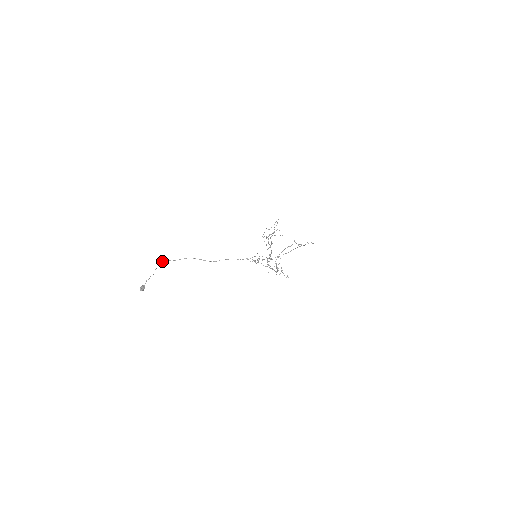
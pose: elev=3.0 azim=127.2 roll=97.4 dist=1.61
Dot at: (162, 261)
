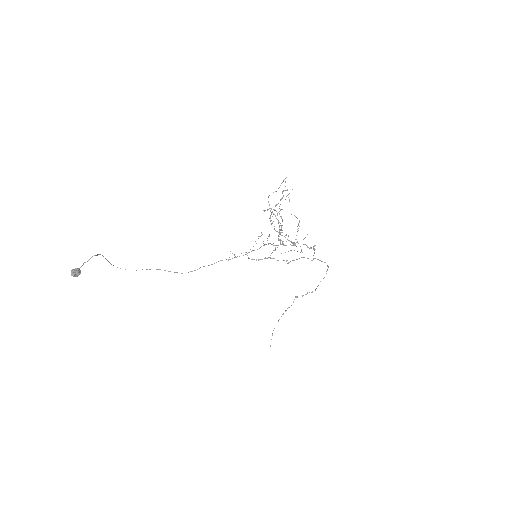
Dot at: (111, 264)
